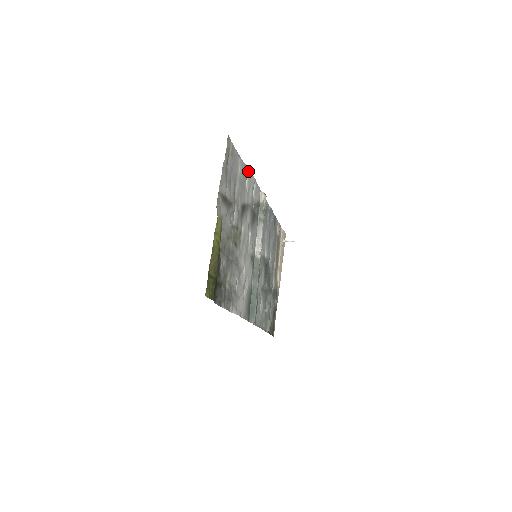
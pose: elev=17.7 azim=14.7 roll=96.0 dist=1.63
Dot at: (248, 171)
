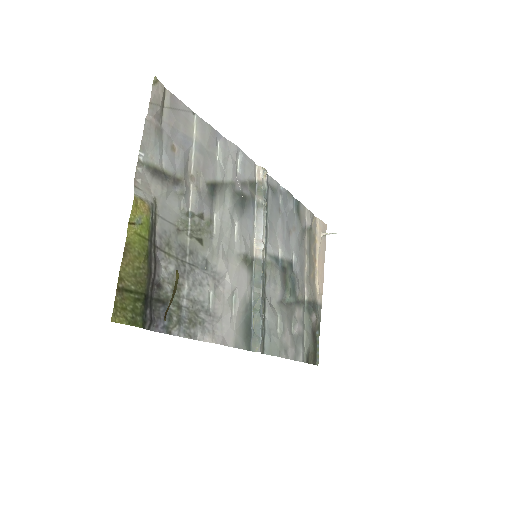
Dot at: (220, 136)
